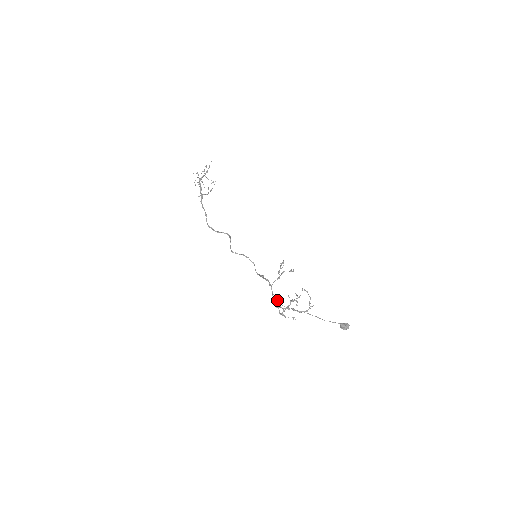
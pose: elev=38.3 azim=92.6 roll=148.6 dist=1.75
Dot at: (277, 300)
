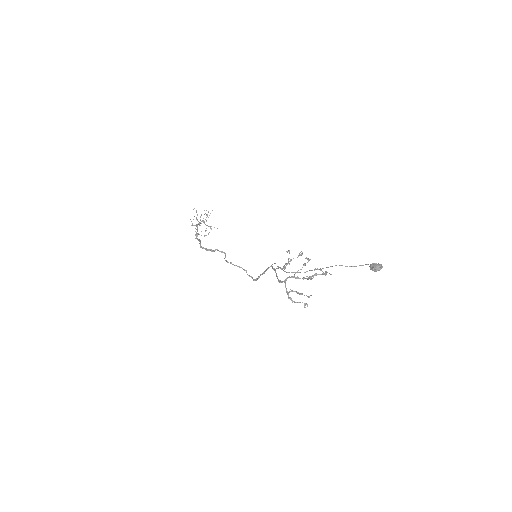
Dot at: (283, 270)
